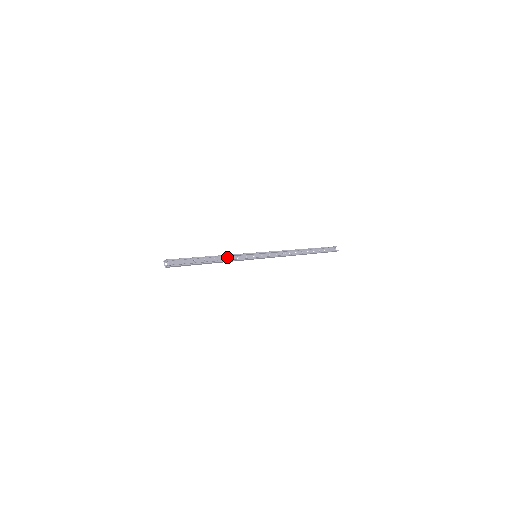
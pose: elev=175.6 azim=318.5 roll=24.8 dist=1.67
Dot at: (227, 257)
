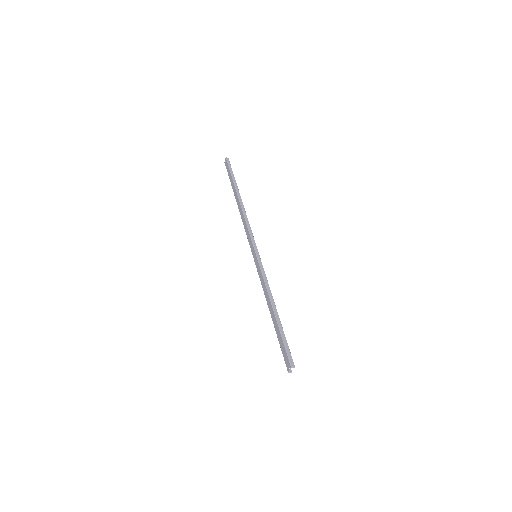
Dot at: (267, 289)
